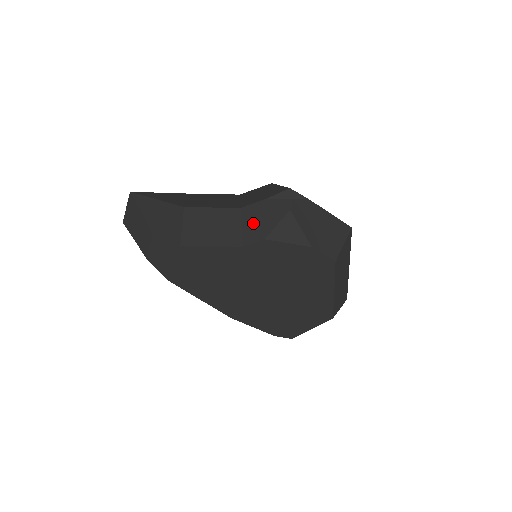
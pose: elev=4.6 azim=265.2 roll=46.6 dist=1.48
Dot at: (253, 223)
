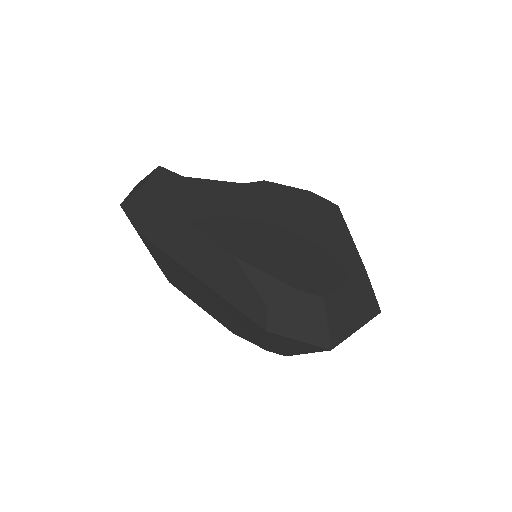
Dot at: occluded
